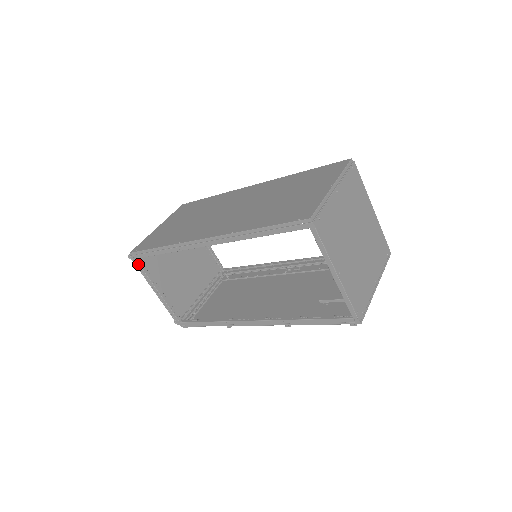
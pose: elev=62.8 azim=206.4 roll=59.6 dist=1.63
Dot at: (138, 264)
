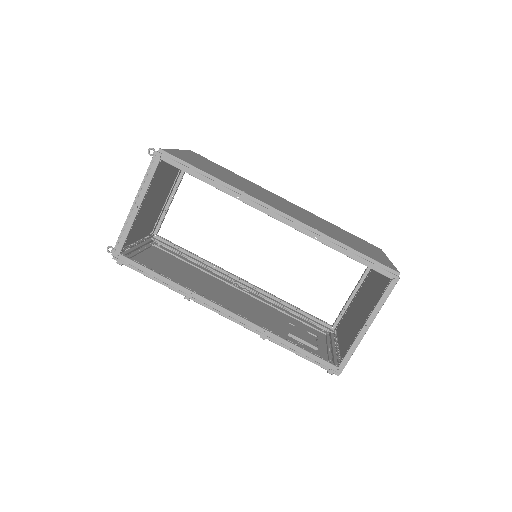
Dot at: (156, 166)
